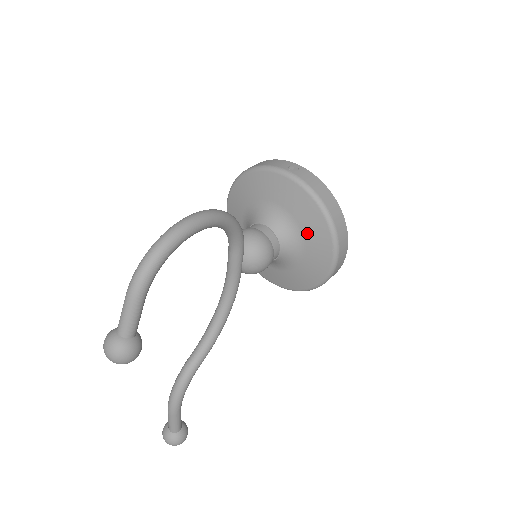
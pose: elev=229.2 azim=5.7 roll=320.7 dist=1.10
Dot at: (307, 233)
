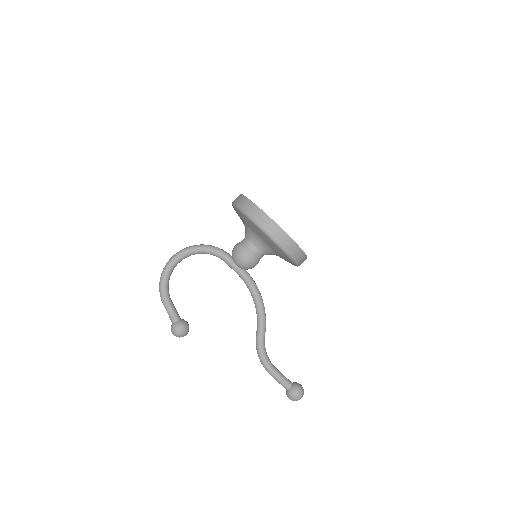
Dot at: (251, 228)
